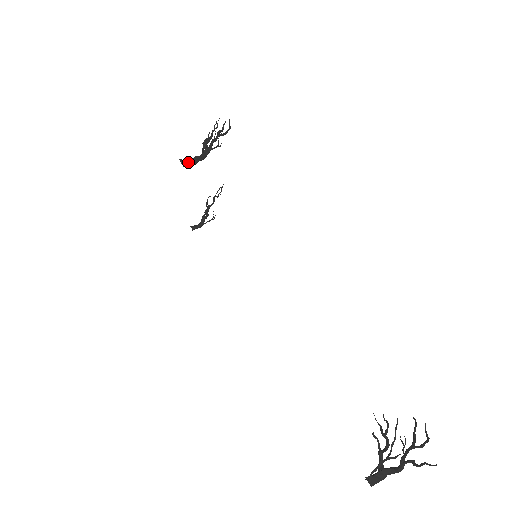
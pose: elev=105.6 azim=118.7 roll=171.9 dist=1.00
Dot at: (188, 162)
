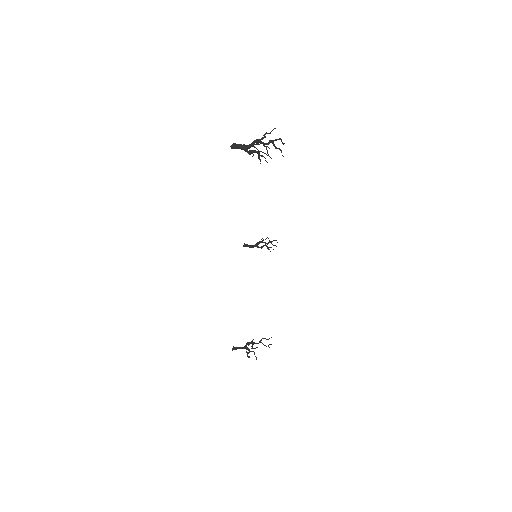
Dot at: (248, 245)
